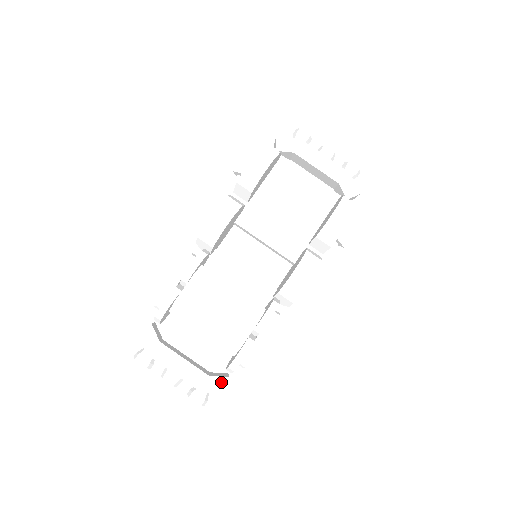
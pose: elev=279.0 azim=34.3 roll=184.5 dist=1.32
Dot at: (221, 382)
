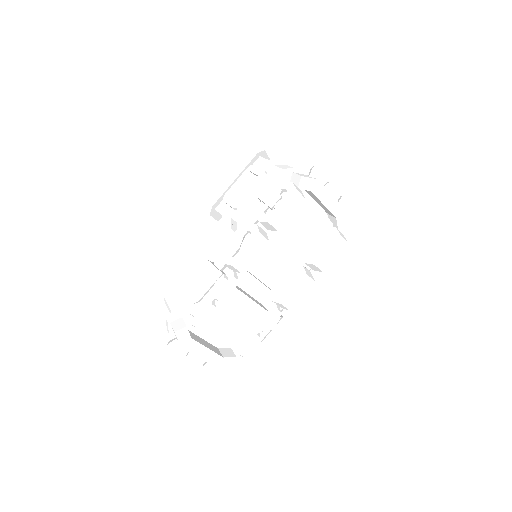
Dot at: (231, 361)
